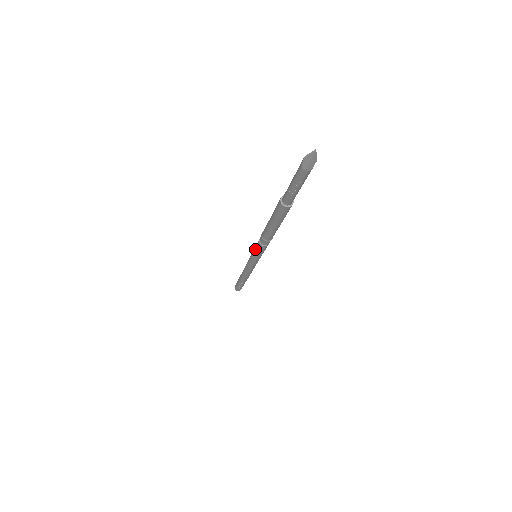
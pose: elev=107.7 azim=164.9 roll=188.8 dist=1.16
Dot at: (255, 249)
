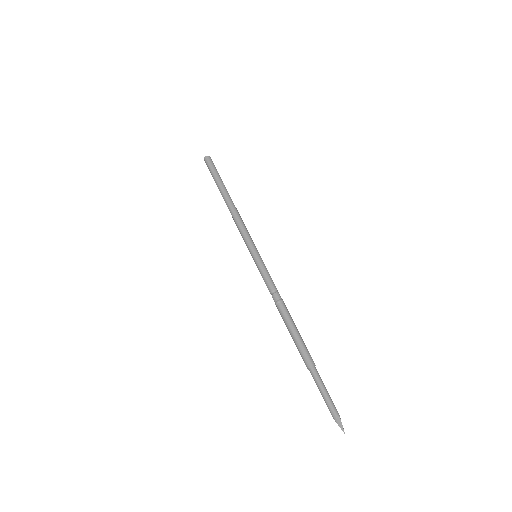
Dot at: (262, 276)
